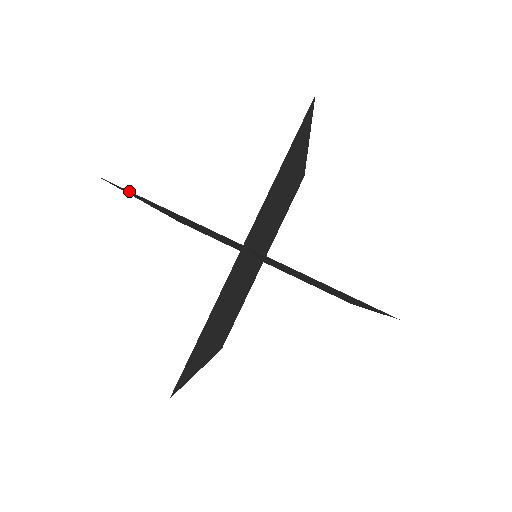
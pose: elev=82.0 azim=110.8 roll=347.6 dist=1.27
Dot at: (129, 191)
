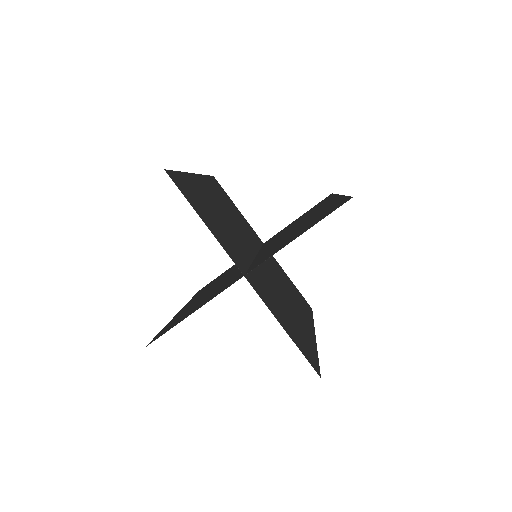
Dot at: (182, 193)
